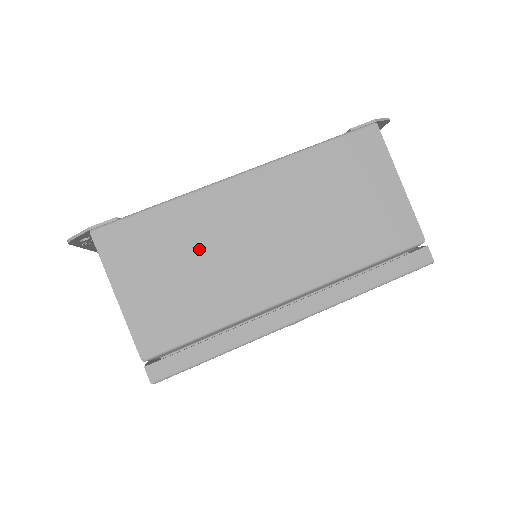
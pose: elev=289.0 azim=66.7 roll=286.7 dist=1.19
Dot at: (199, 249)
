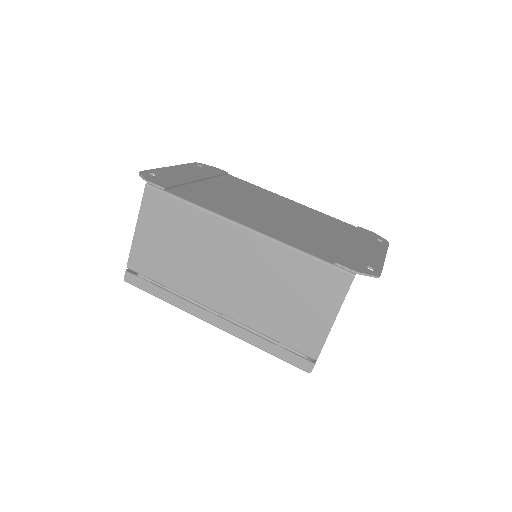
Dot at: (191, 244)
